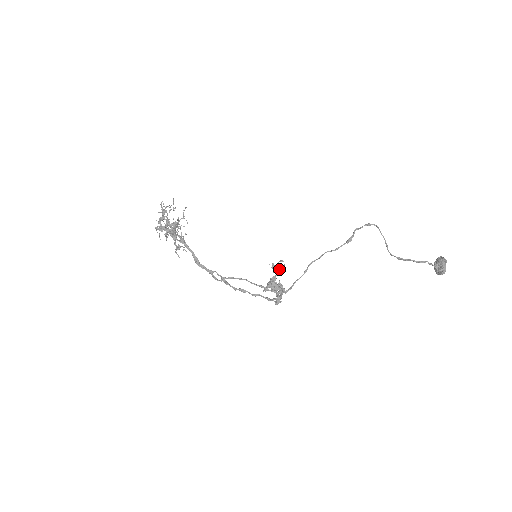
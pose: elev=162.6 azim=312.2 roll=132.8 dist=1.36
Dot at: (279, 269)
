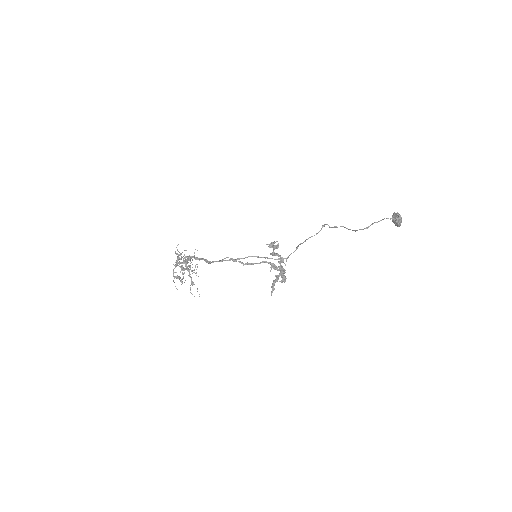
Dot at: (275, 246)
